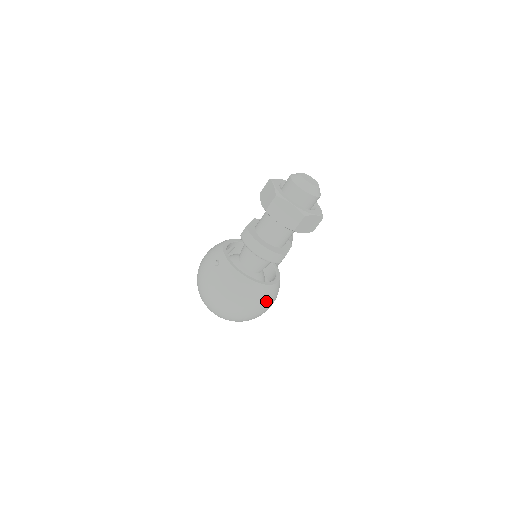
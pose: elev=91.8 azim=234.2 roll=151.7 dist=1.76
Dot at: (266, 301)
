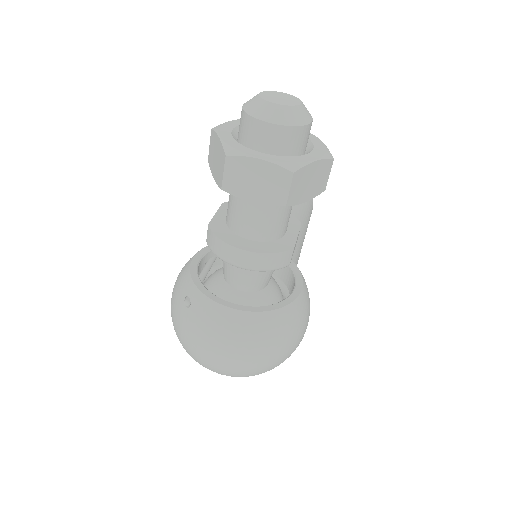
Dot at: (292, 332)
